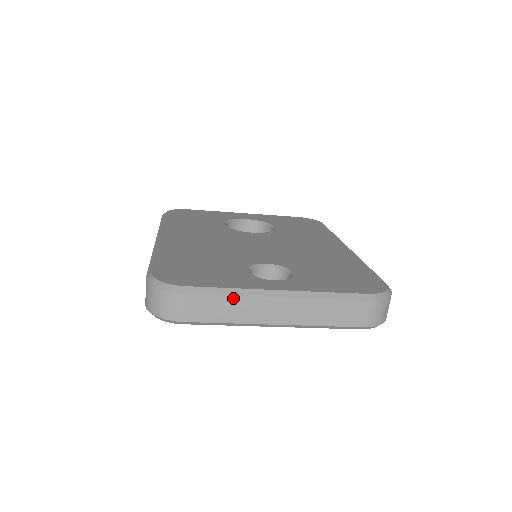
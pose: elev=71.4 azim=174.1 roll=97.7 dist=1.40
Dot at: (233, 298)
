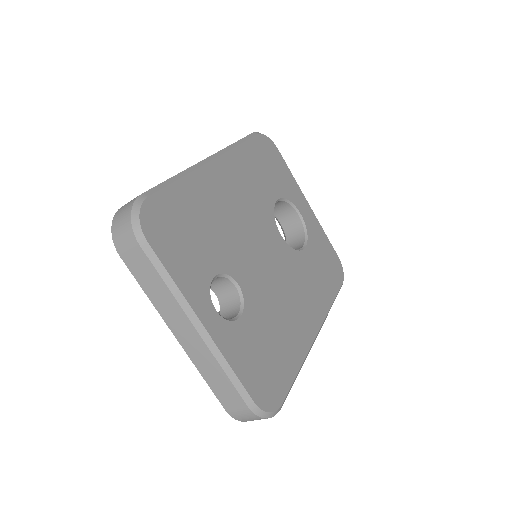
Dot at: (167, 290)
